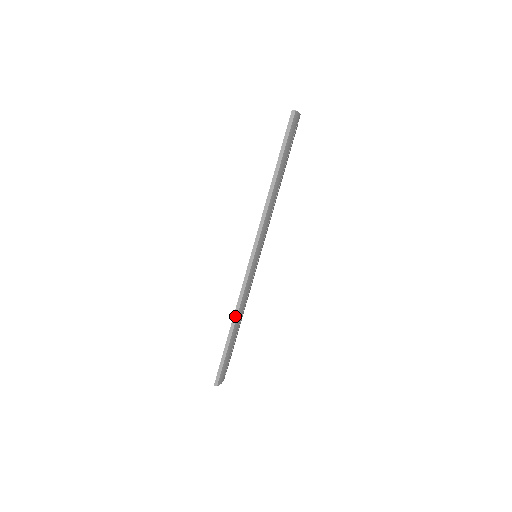
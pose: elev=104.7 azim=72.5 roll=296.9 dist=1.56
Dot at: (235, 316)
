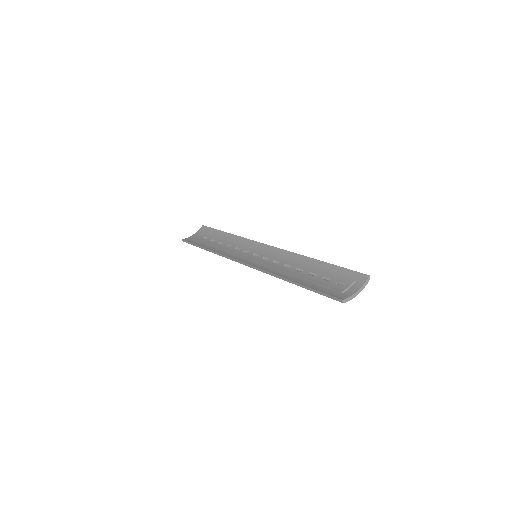
Dot at: (214, 252)
